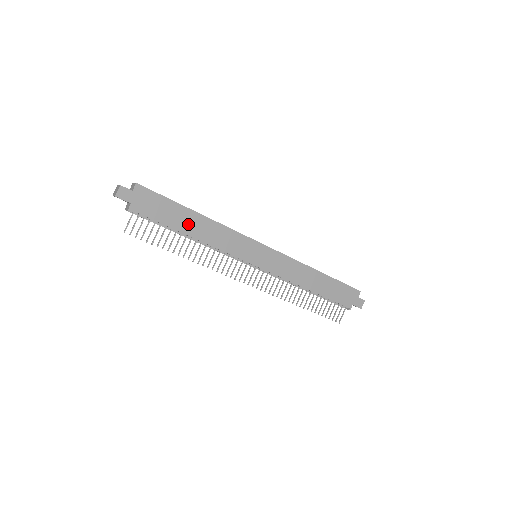
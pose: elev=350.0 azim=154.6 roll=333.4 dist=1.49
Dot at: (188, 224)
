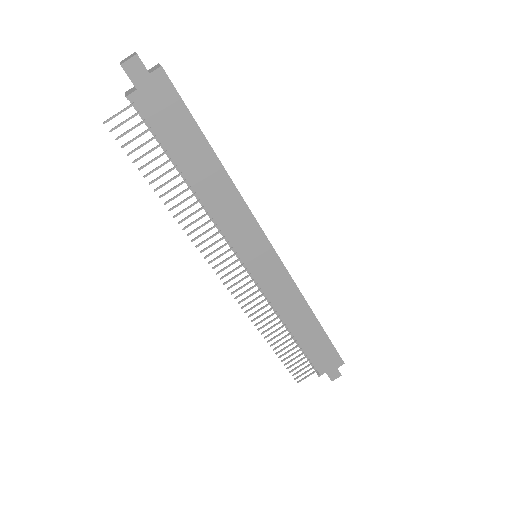
Dot at: (197, 166)
